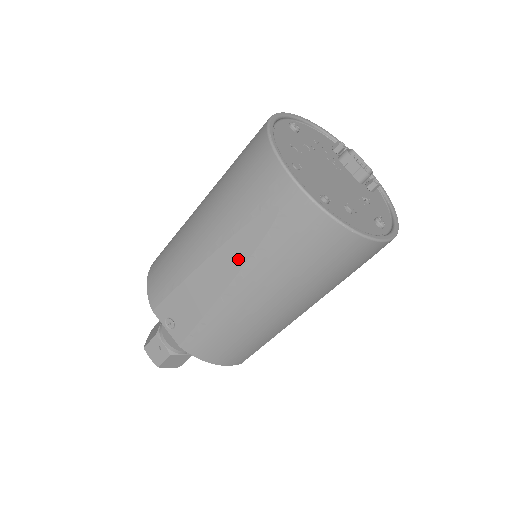
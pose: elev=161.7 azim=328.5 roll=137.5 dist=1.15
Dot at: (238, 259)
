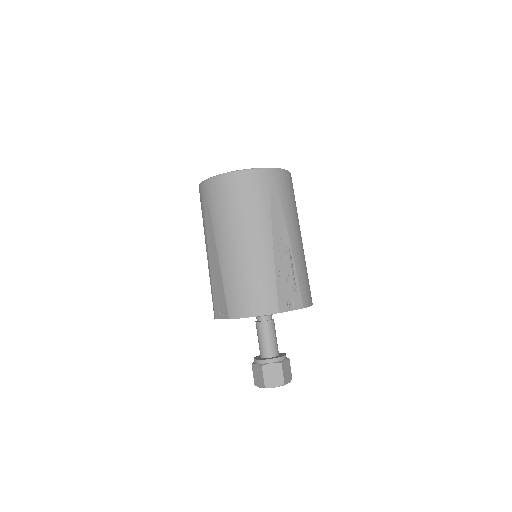
Dot at: (212, 236)
